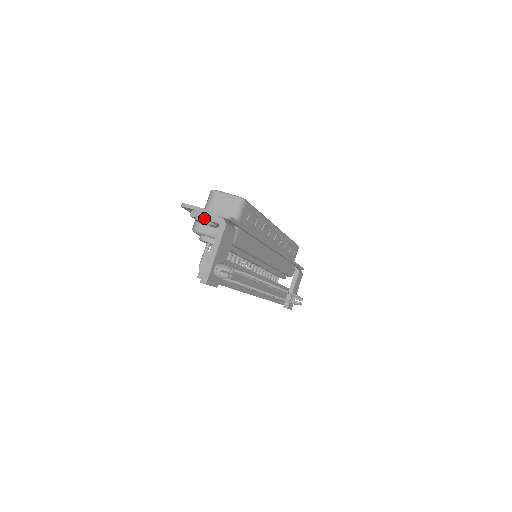
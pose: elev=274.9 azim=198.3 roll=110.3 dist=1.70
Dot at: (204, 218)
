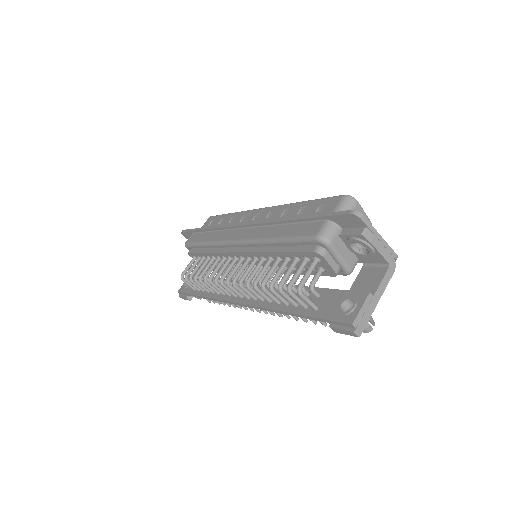
Dot at: (378, 248)
